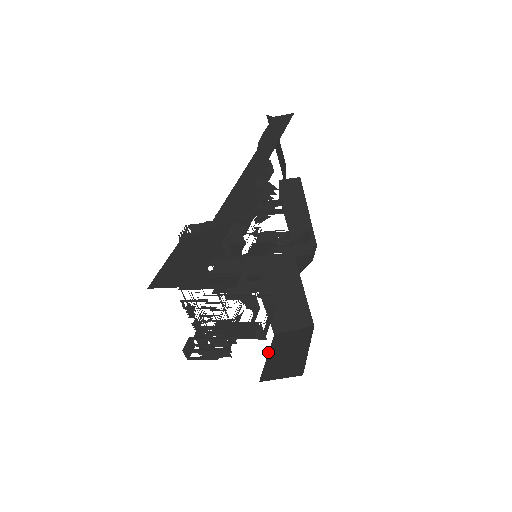
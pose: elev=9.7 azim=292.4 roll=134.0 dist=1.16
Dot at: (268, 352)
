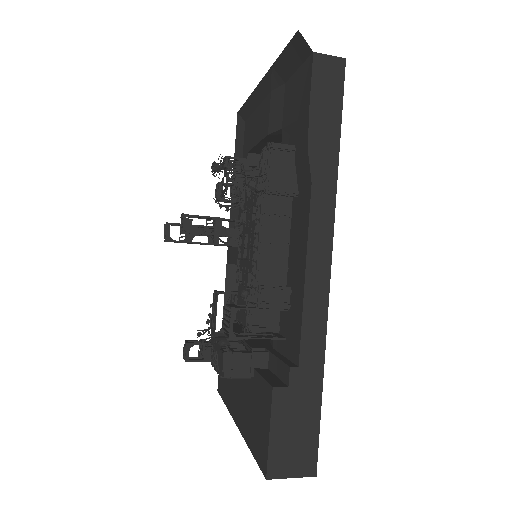
Dot at: (225, 287)
